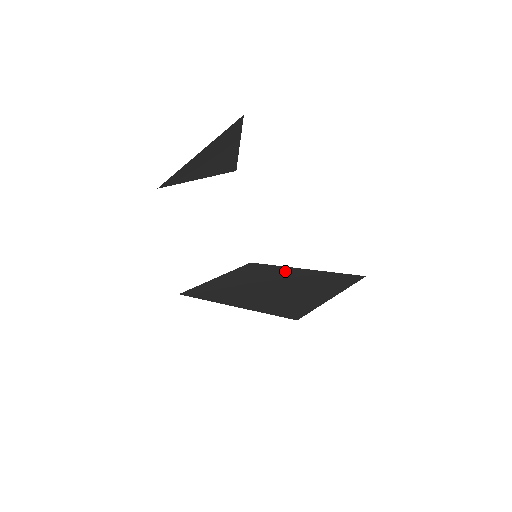
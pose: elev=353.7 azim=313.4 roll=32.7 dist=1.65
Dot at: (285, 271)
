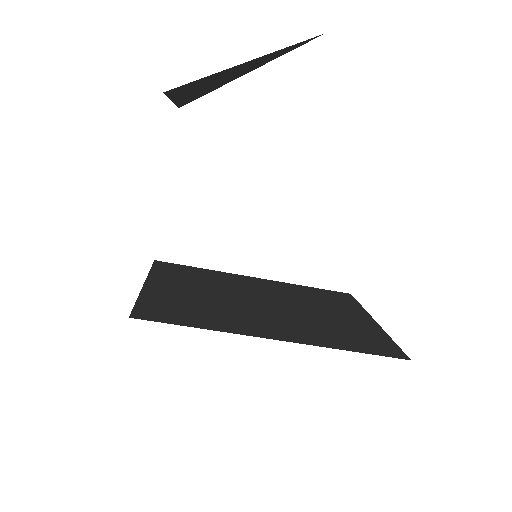
Dot at: (241, 280)
